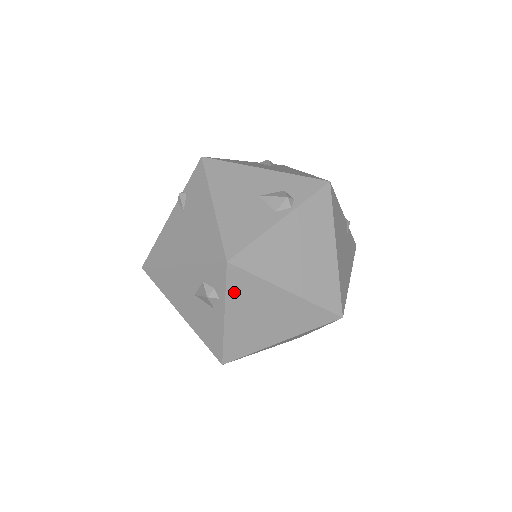
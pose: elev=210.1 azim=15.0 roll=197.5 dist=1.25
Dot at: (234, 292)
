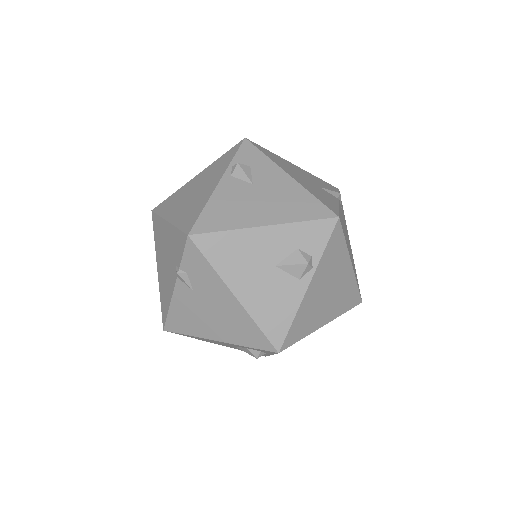
Dot at: occluded
